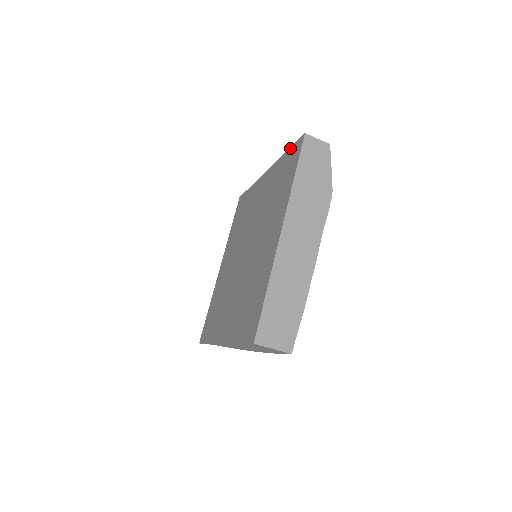
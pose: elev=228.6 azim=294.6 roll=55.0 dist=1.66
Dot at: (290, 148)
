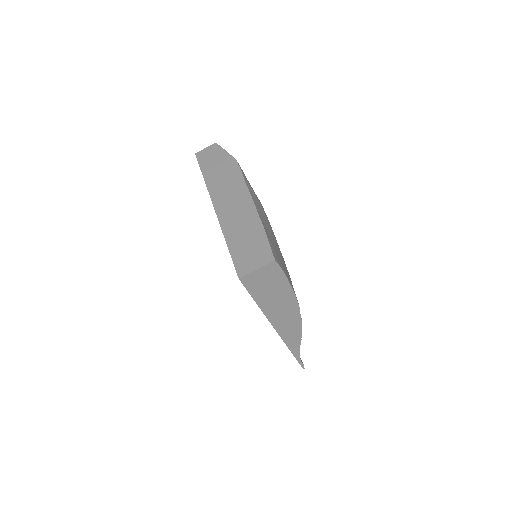
Dot at: occluded
